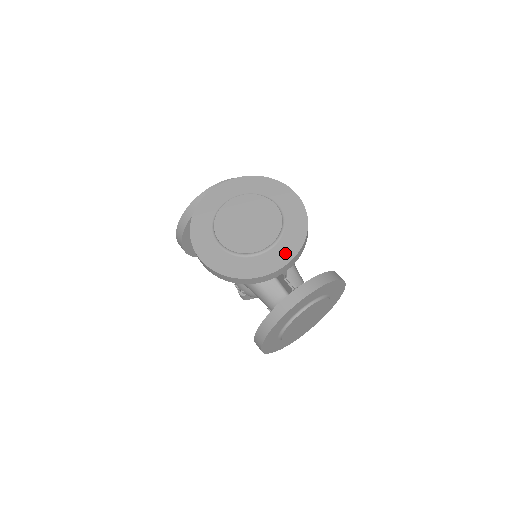
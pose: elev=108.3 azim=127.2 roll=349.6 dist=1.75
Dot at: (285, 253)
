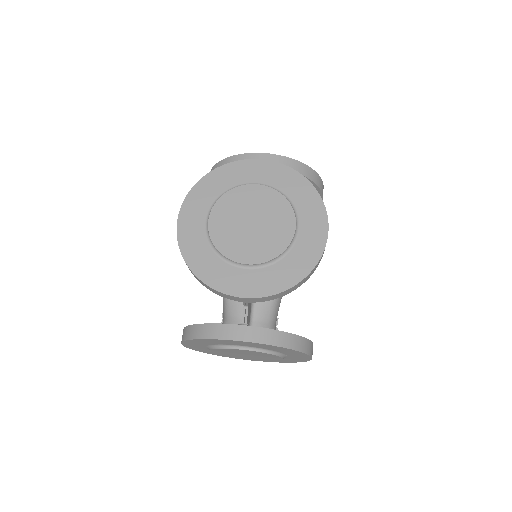
Dot at: (255, 285)
